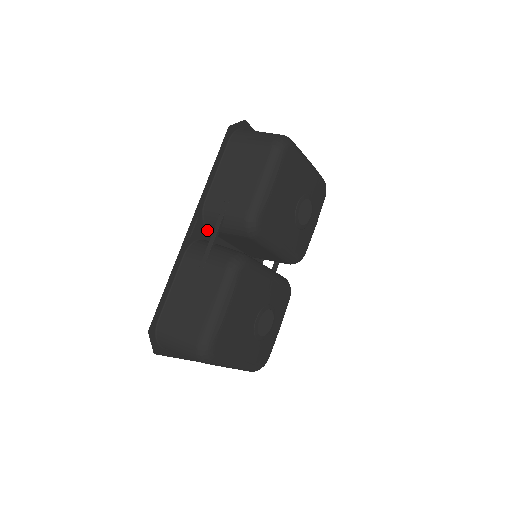
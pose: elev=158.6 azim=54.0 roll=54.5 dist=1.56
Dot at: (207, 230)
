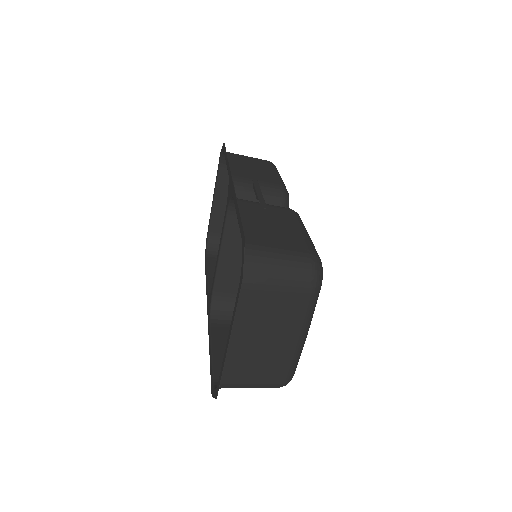
Dot at: occluded
